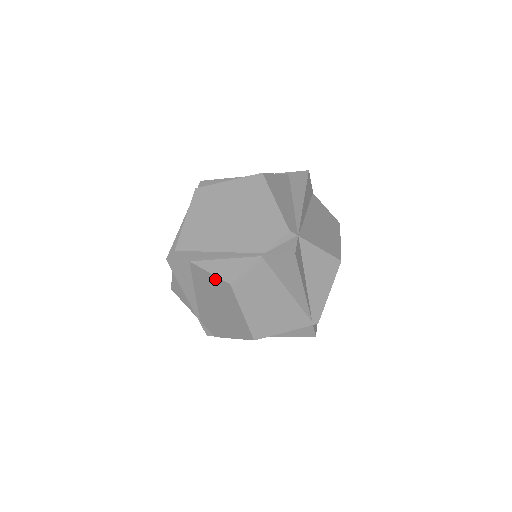
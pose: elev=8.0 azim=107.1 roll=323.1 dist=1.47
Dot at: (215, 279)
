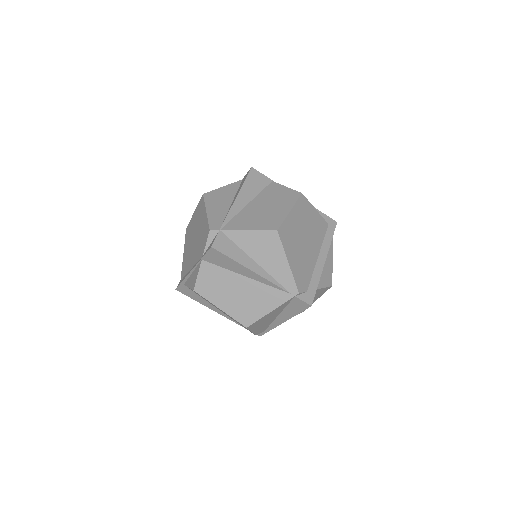
Dot at: occluded
